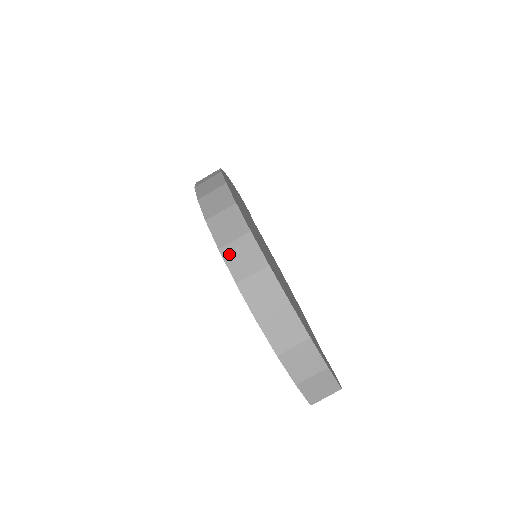
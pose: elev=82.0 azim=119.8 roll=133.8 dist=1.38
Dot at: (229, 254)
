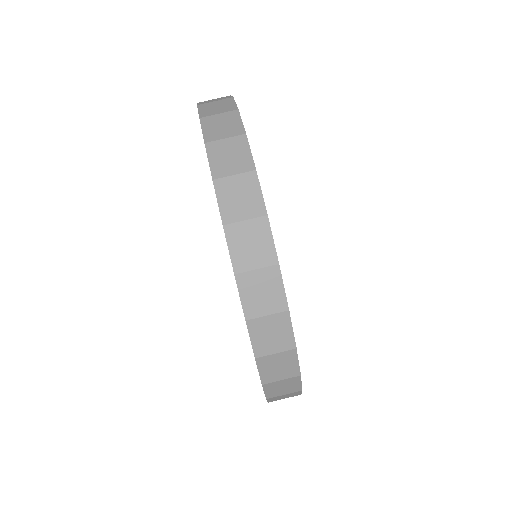
Dot at: (256, 328)
